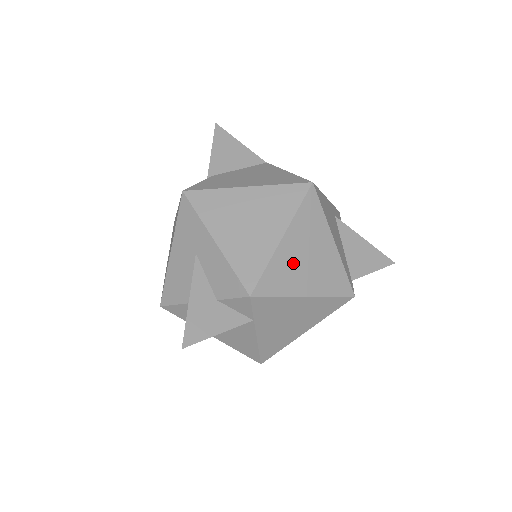
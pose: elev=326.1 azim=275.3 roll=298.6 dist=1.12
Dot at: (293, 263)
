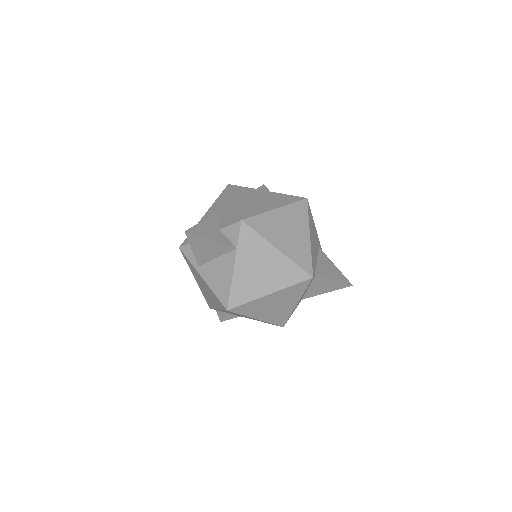
Dot at: (277, 225)
